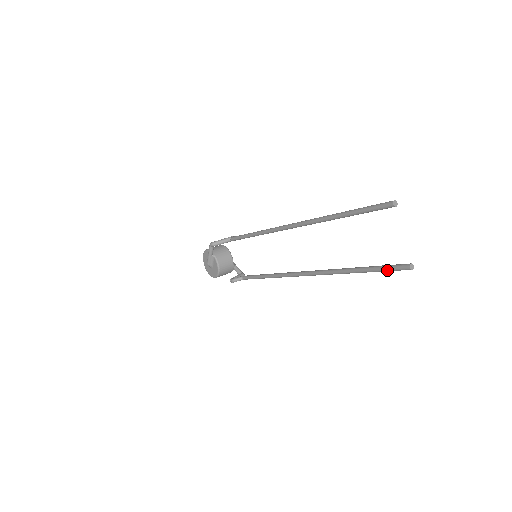
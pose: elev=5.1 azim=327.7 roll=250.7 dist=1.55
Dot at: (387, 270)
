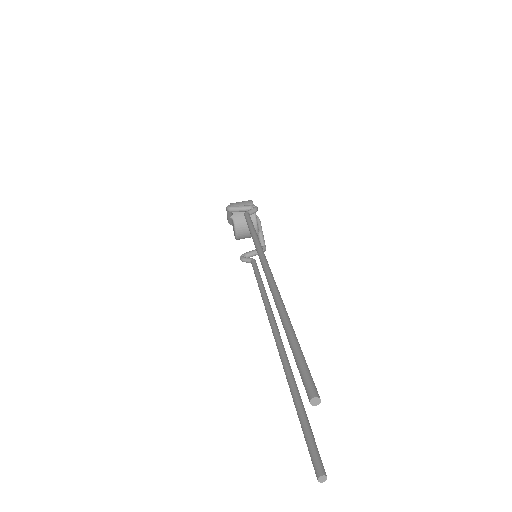
Dot at: (307, 444)
